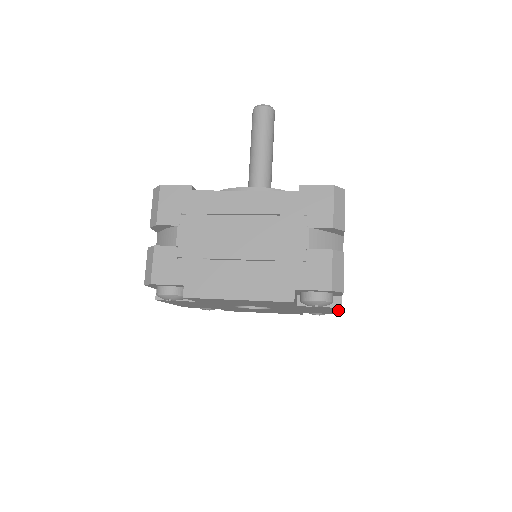
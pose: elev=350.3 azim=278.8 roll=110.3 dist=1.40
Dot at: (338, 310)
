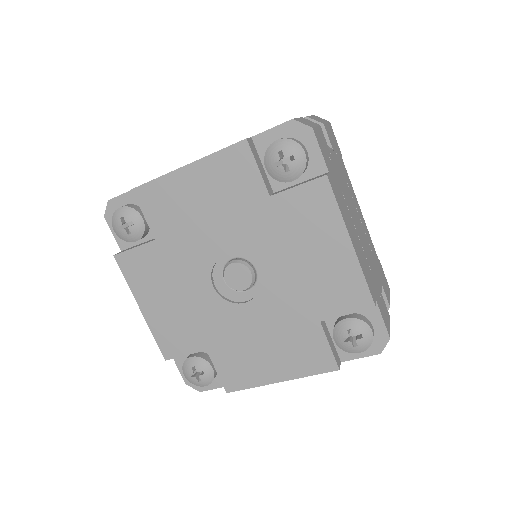
Dot at: (342, 226)
